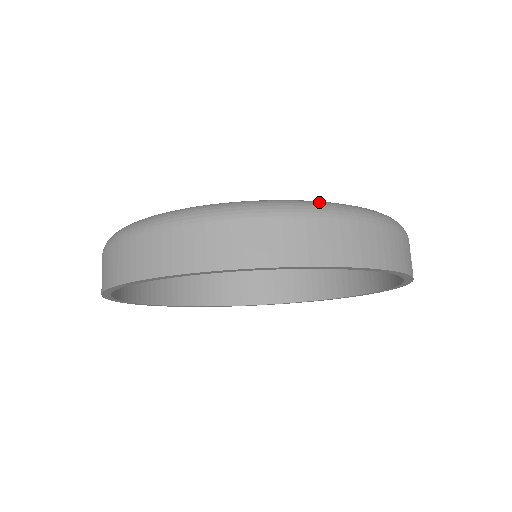
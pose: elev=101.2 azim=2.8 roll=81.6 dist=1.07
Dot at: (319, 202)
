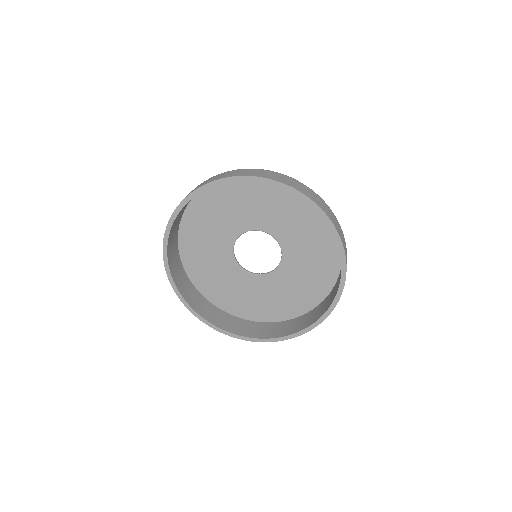
Dot at: occluded
